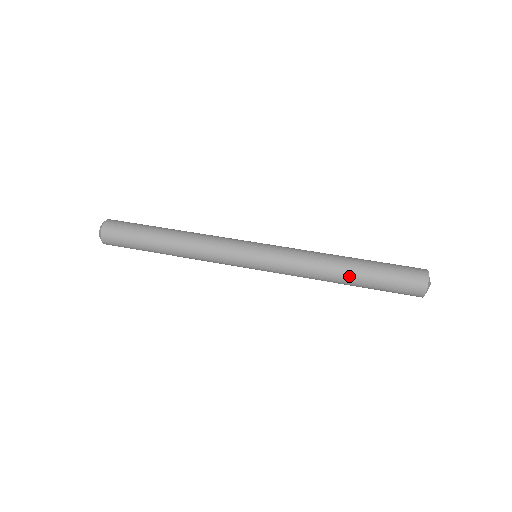
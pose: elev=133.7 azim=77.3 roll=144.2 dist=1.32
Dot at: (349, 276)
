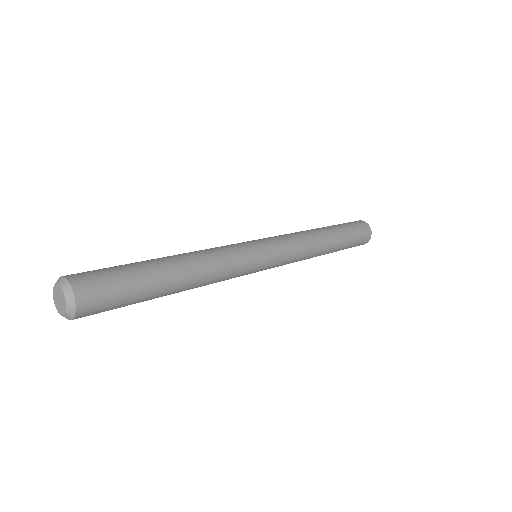
Dot at: (333, 244)
